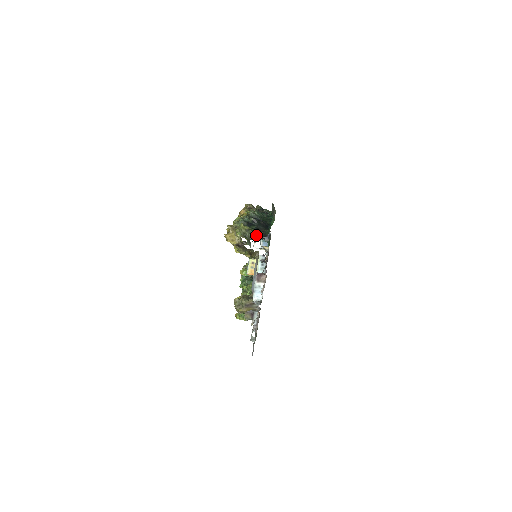
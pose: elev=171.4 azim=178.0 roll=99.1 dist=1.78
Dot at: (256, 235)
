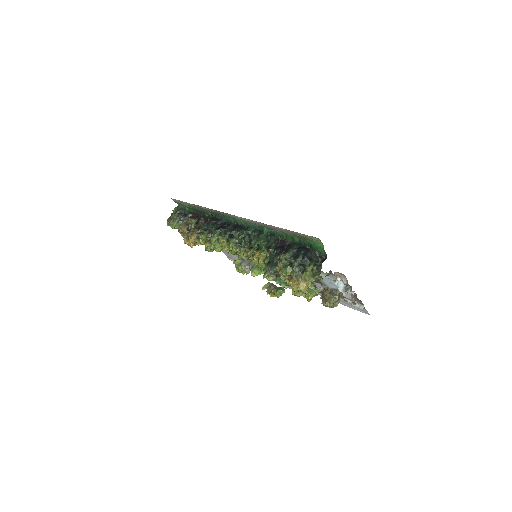
Dot at: (321, 266)
